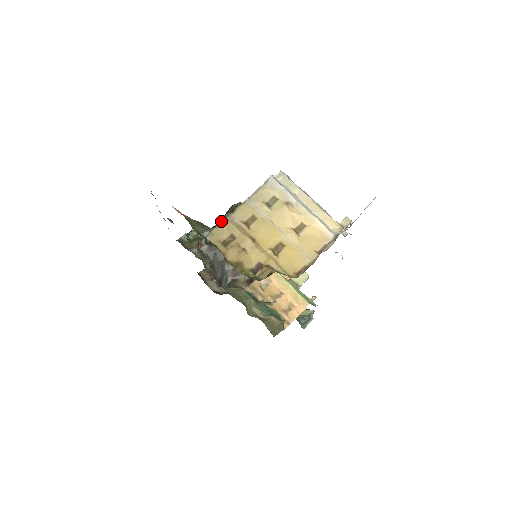
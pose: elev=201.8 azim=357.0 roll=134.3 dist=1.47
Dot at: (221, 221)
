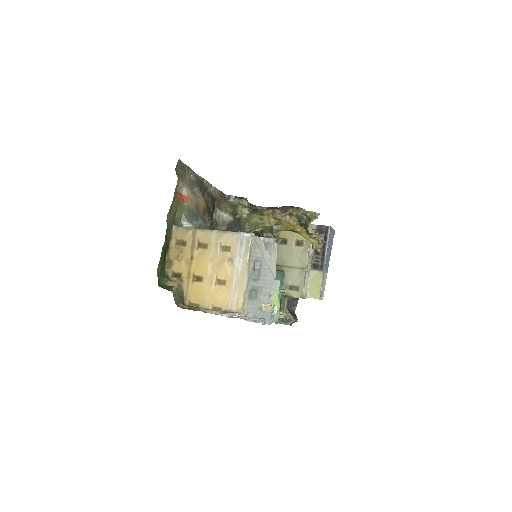
Dot at: (261, 211)
